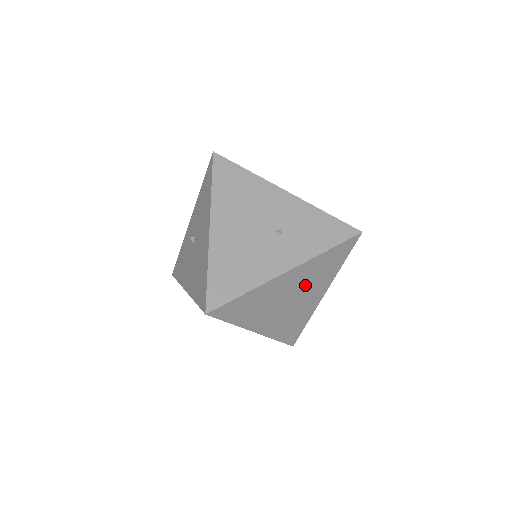
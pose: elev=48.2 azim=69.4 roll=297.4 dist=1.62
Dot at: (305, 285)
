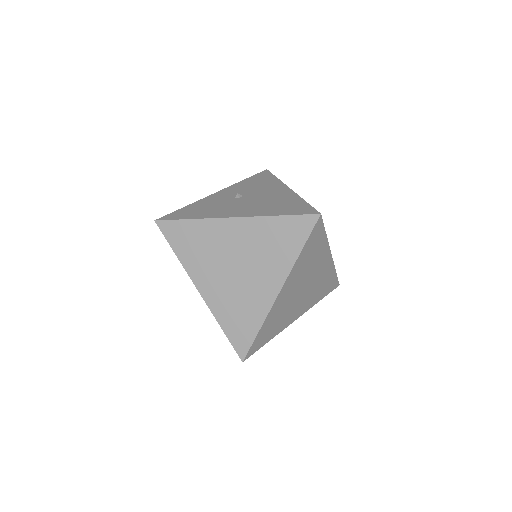
Dot at: (313, 287)
